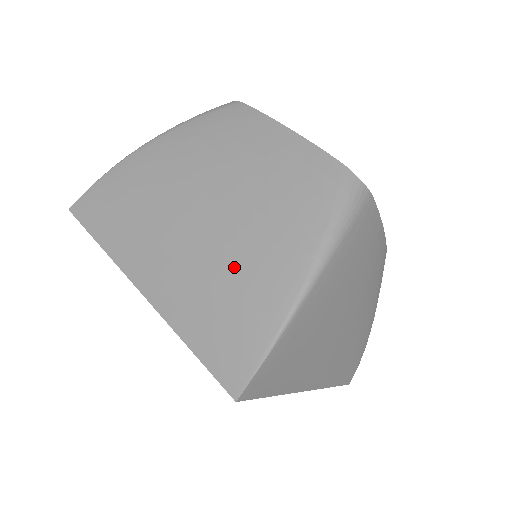
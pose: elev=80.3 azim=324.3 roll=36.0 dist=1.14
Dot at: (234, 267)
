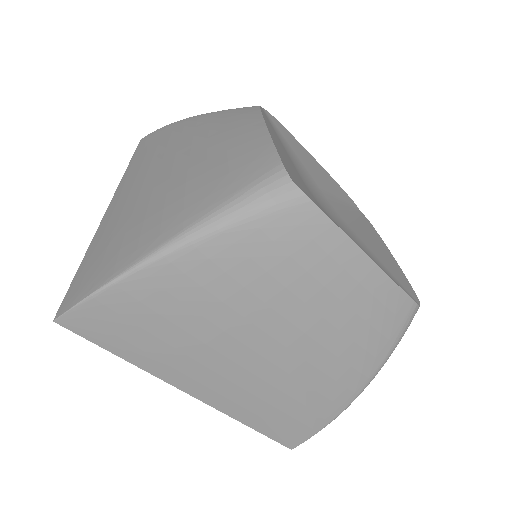
Dot at: (300, 391)
